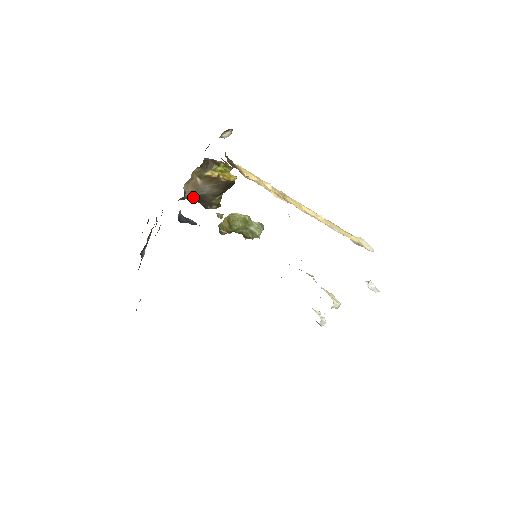
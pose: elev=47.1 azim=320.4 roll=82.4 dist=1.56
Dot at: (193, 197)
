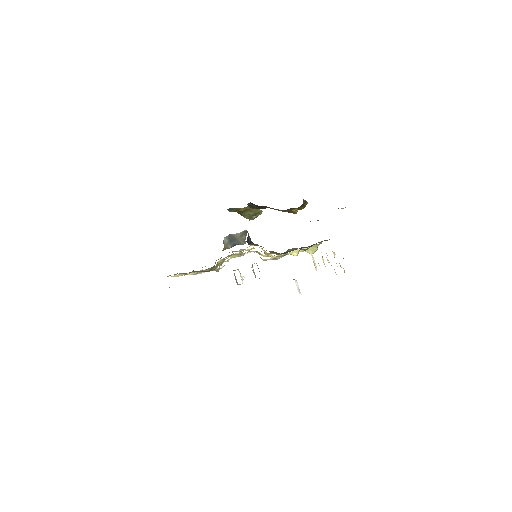
Dot at: occluded
